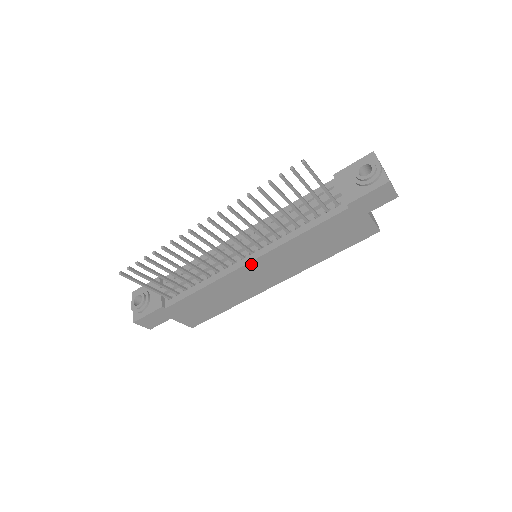
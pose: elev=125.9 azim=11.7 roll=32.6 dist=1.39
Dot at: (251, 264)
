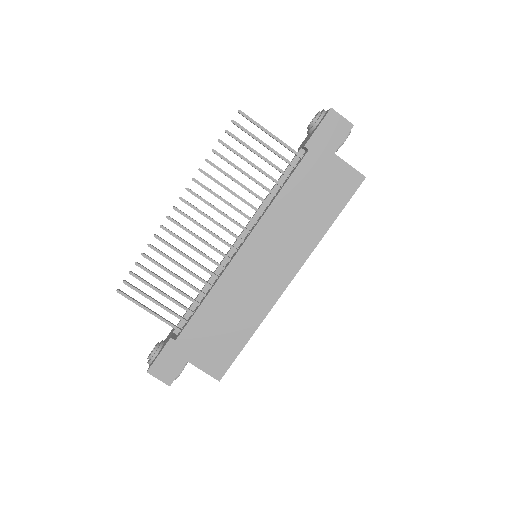
Dot at: (244, 250)
